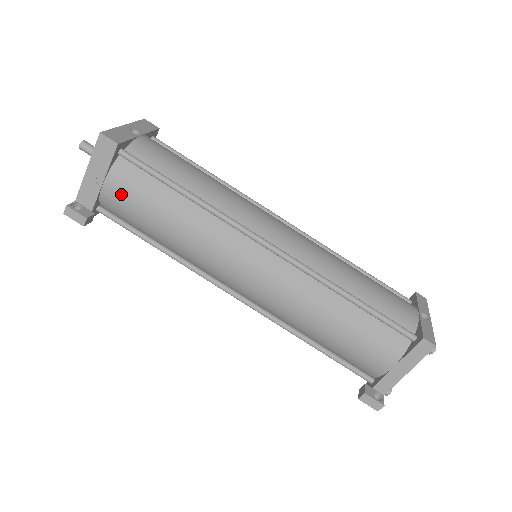
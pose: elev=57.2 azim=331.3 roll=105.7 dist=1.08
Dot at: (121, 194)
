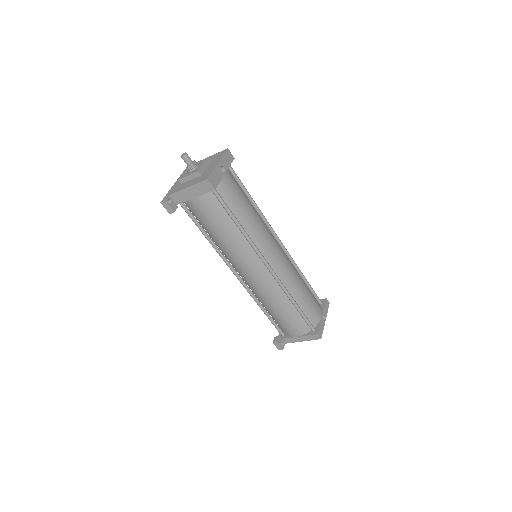
Dot at: (201, 208)
